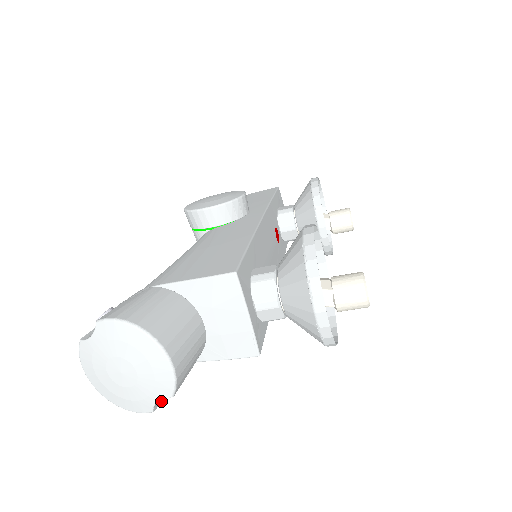
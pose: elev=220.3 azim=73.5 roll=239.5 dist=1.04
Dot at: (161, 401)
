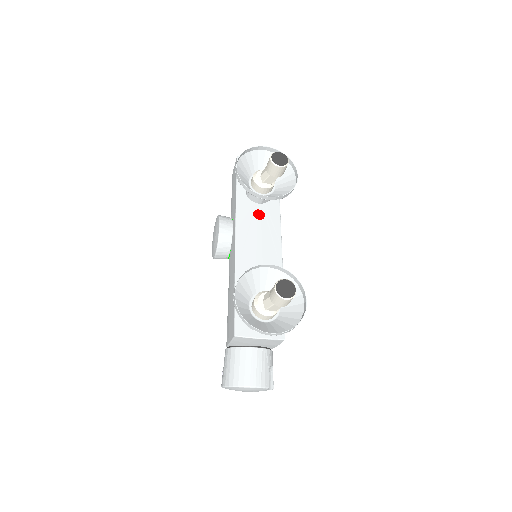
Dot at: (273, 381)
